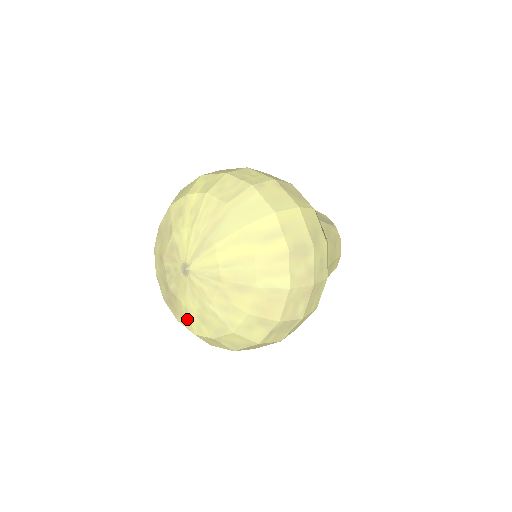
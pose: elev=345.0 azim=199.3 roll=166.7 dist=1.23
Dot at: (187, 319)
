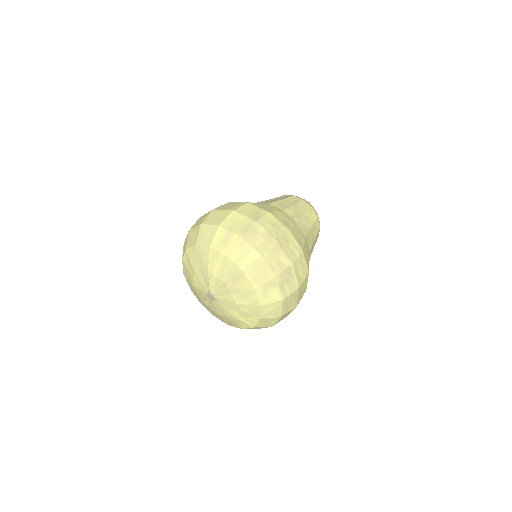
Dot at: (241, 323)
